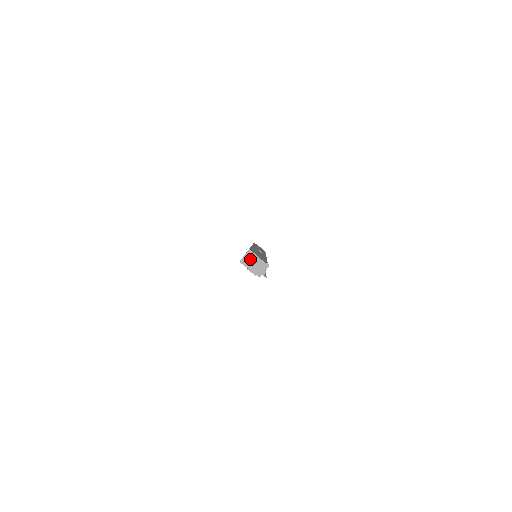
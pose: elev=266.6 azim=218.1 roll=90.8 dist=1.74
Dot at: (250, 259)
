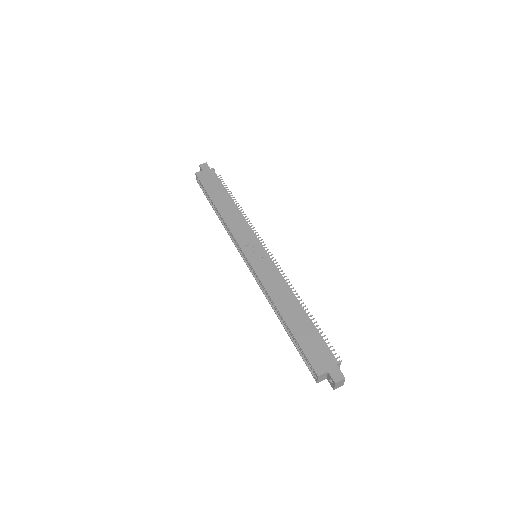
Dot at: (324, 377)
